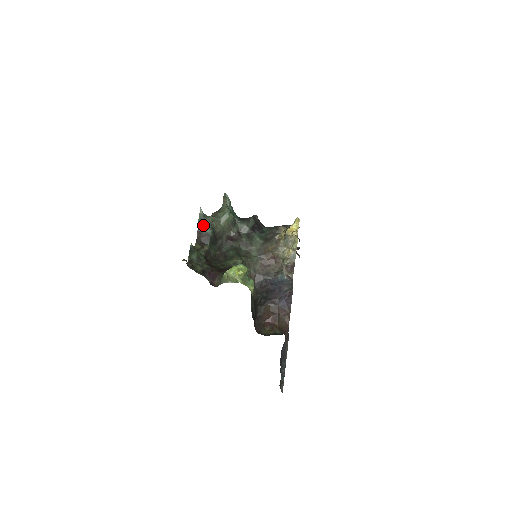
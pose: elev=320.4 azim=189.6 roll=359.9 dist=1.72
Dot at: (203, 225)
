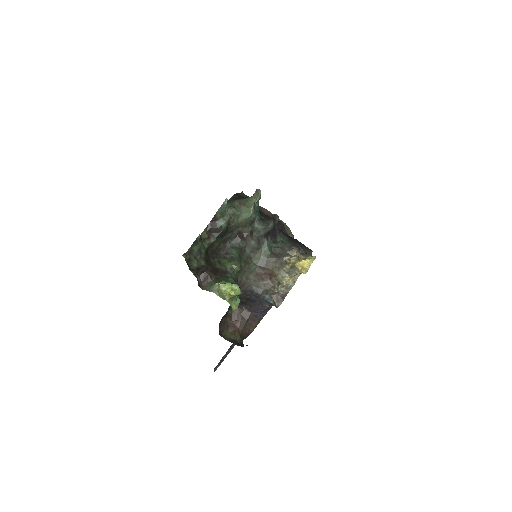
Dot at: (221, 216)
